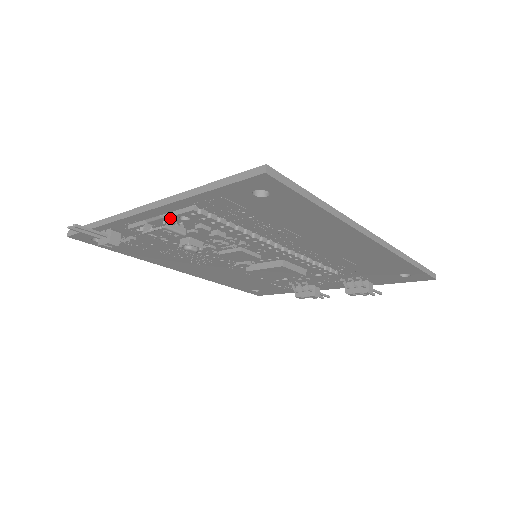
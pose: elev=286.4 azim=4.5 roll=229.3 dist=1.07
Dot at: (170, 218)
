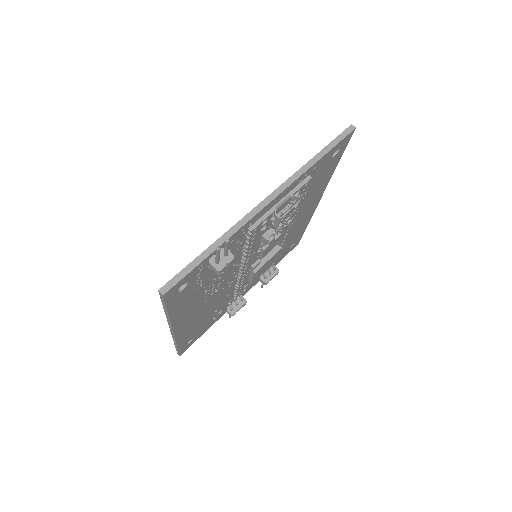
Dot at: (291, 197)
